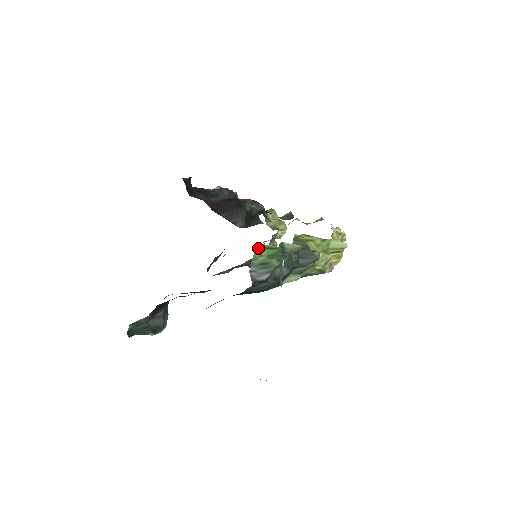
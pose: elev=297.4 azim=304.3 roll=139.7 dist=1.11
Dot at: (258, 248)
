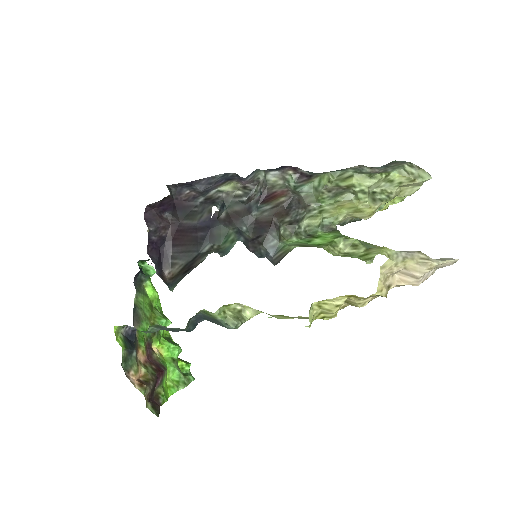
Dot at: occluded
